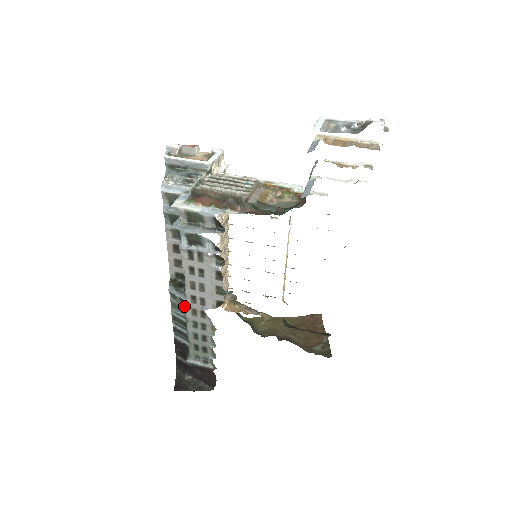
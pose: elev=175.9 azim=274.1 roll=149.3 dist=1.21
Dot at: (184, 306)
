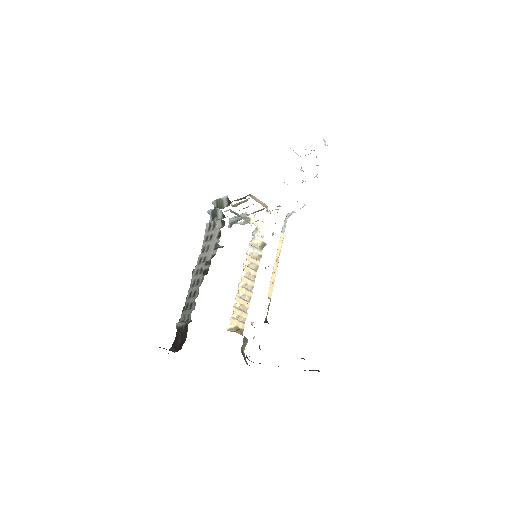
Dot at: (194, 272)
